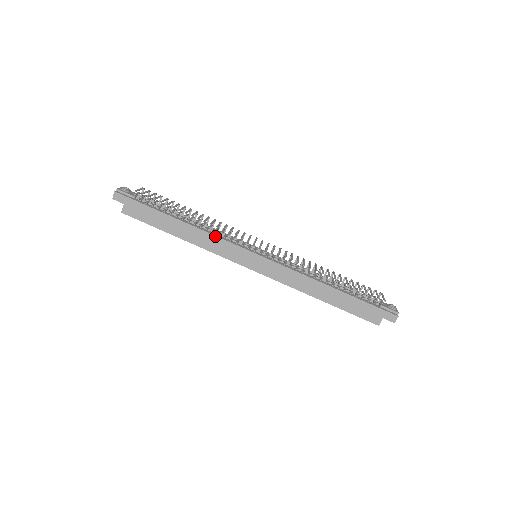
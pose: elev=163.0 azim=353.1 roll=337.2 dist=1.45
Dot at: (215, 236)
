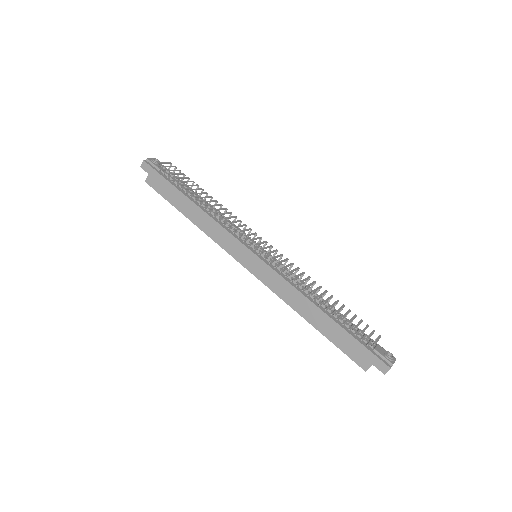
Dot at: (219, 224)
